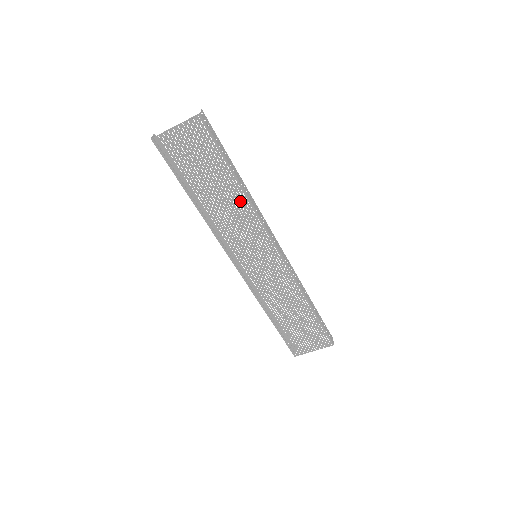
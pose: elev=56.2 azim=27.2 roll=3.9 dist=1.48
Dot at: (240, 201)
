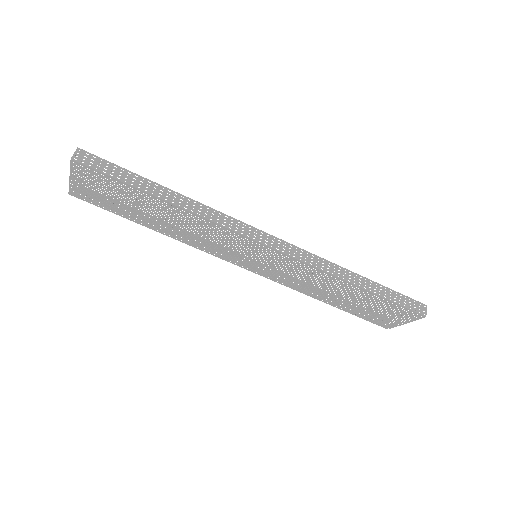
Dot at: (187, 217)
